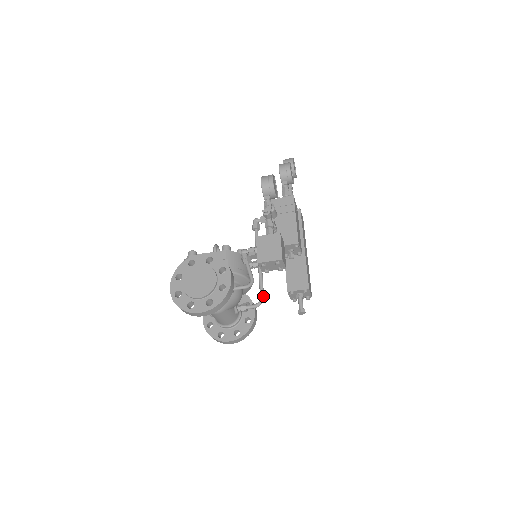
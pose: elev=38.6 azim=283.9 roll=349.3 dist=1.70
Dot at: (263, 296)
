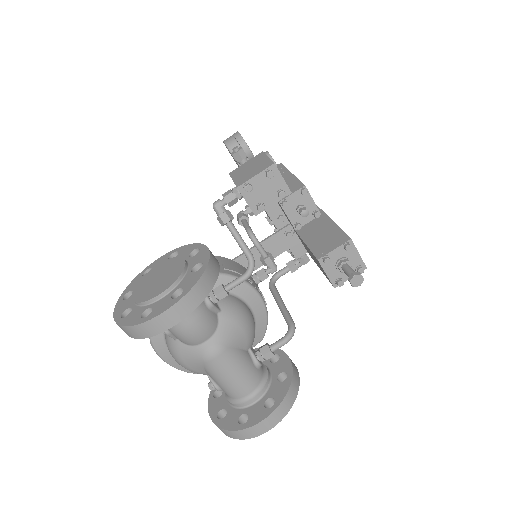
Dot at: (292, 321)
